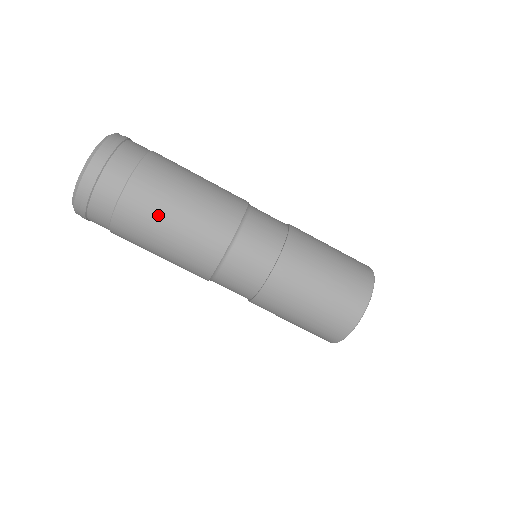
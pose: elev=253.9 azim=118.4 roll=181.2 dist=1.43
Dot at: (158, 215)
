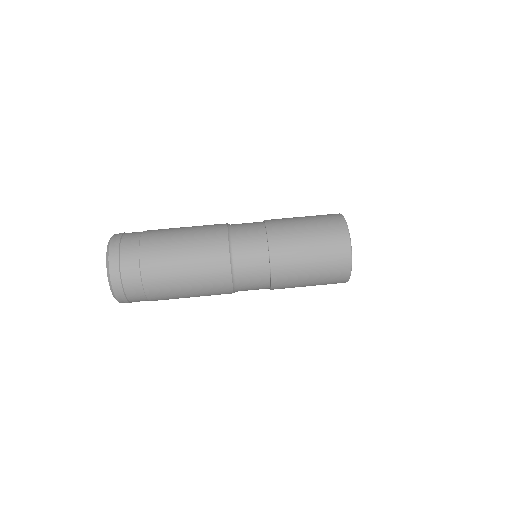
Dot at: (171, 253)
